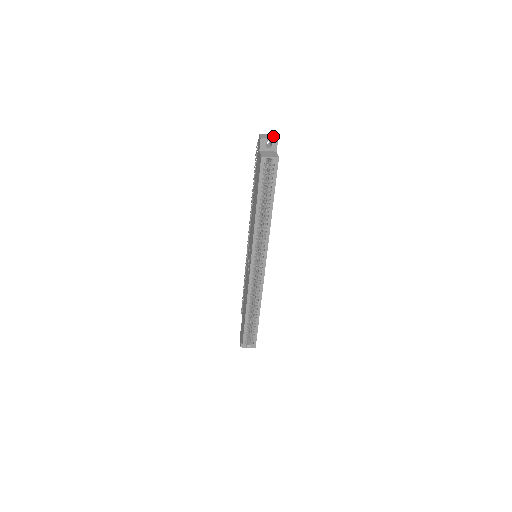
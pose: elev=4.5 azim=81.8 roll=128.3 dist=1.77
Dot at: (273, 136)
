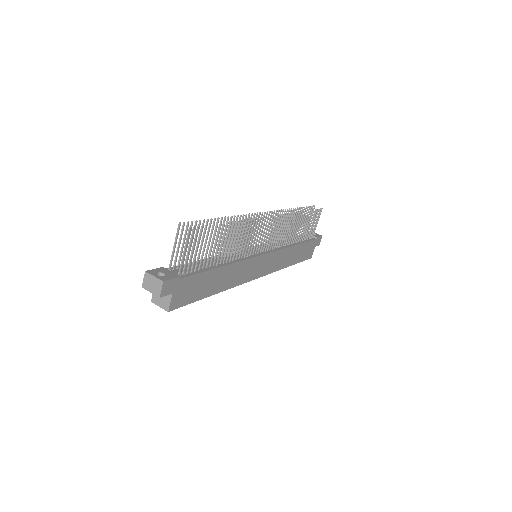
Dot at: (157, 287)
